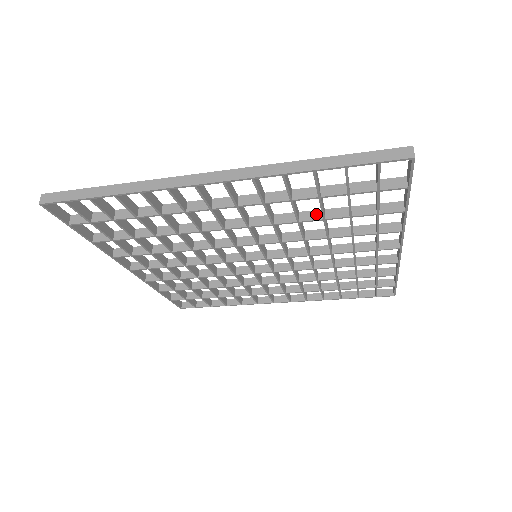
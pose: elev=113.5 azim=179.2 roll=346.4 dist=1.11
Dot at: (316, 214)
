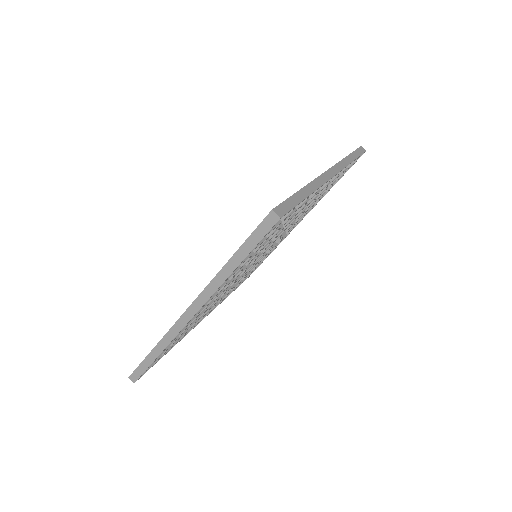
Dot at: occluded
